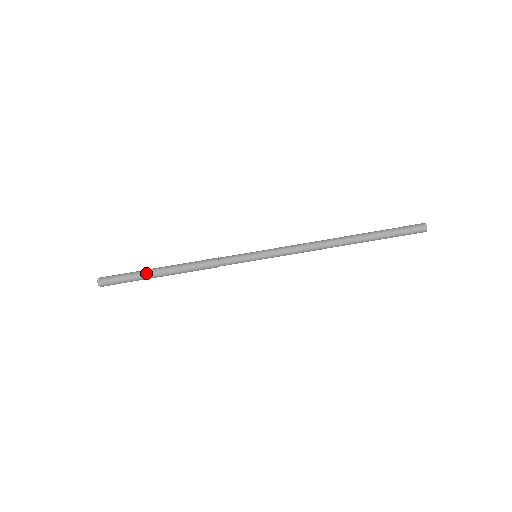
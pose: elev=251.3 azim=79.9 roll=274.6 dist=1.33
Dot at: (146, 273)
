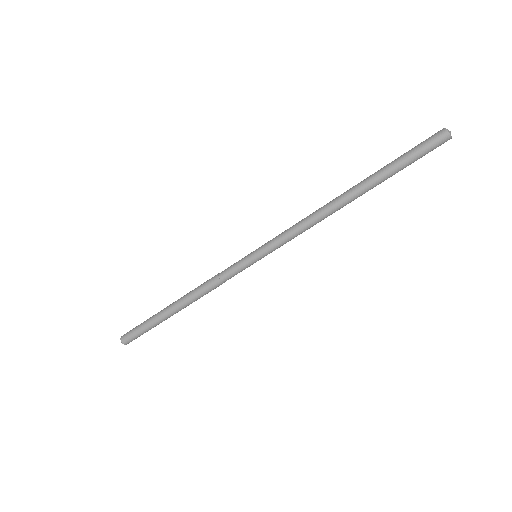
Dot at: (157, 314)
